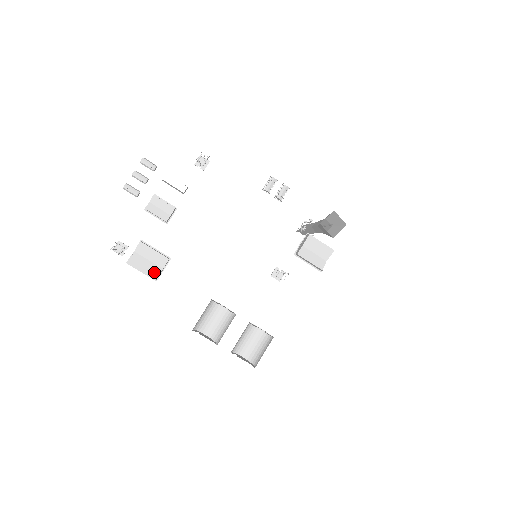
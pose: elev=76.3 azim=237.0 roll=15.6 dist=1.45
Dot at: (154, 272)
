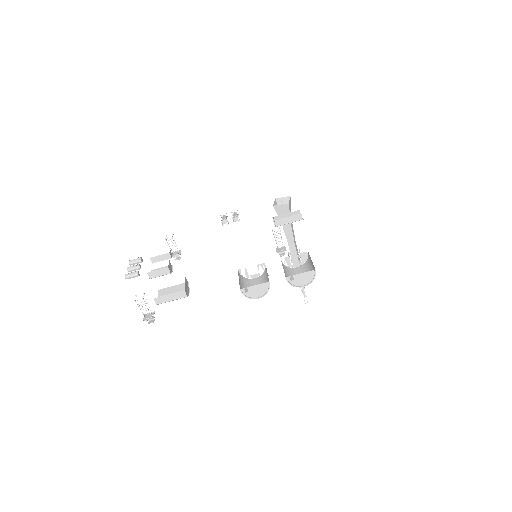
Dot at: (182, 296)
